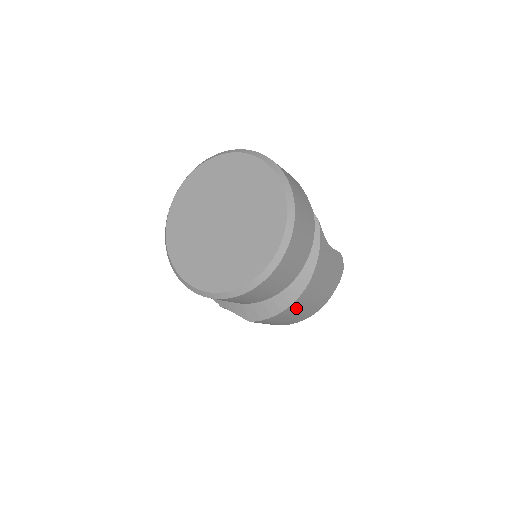
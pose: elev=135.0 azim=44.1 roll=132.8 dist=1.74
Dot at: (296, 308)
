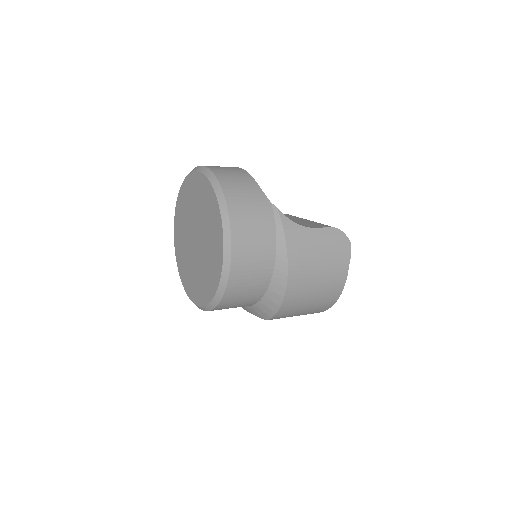
Dot at: (298, 298)
